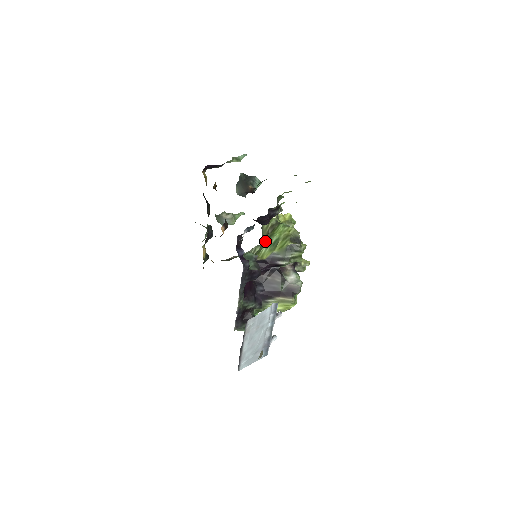
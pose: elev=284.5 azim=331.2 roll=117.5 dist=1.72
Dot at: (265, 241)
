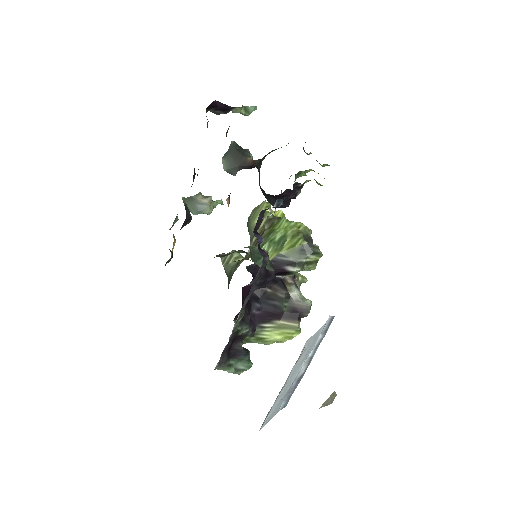
Dot at: occluded
